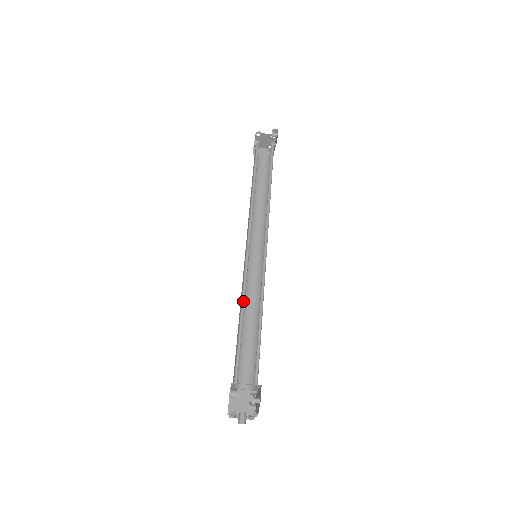
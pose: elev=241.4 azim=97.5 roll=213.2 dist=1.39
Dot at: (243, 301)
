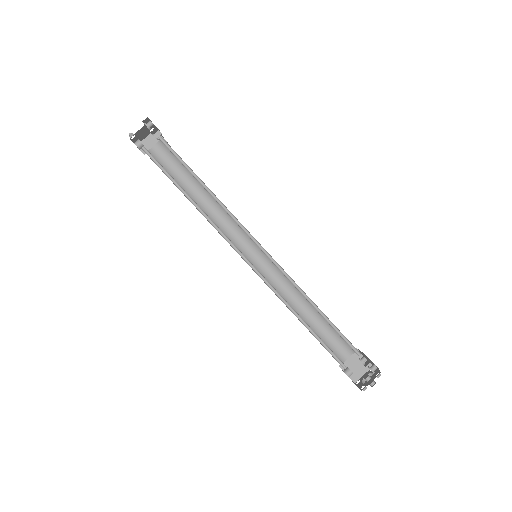
Dot at: (288, 306)
